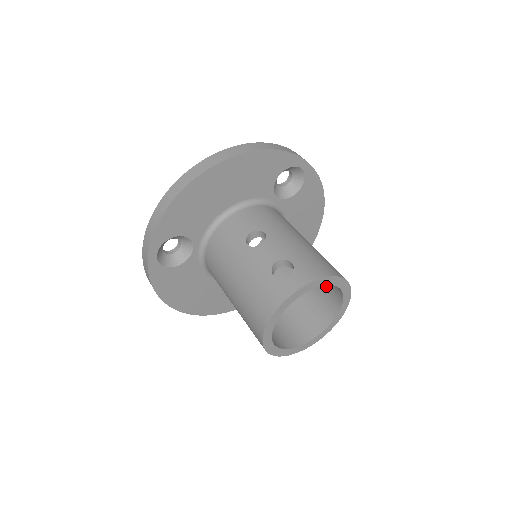
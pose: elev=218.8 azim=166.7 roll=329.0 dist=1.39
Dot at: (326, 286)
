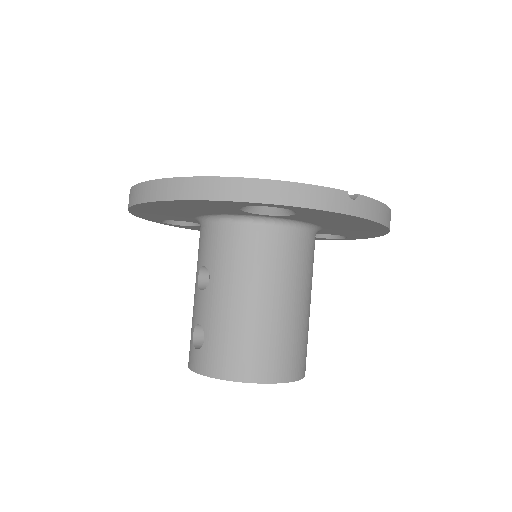
Dot at: occluded
